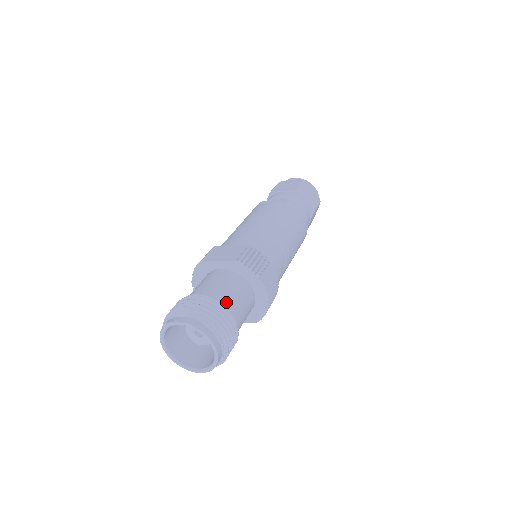
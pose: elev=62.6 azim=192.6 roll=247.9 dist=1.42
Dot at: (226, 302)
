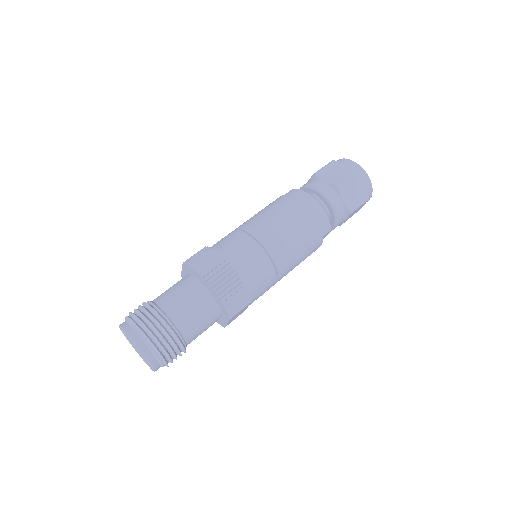
Dot at: (161, 301)
